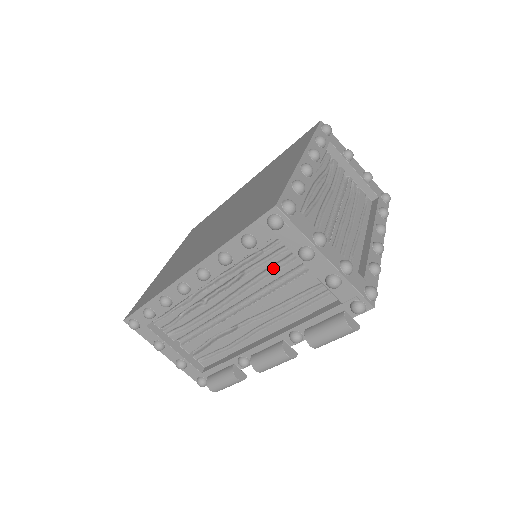
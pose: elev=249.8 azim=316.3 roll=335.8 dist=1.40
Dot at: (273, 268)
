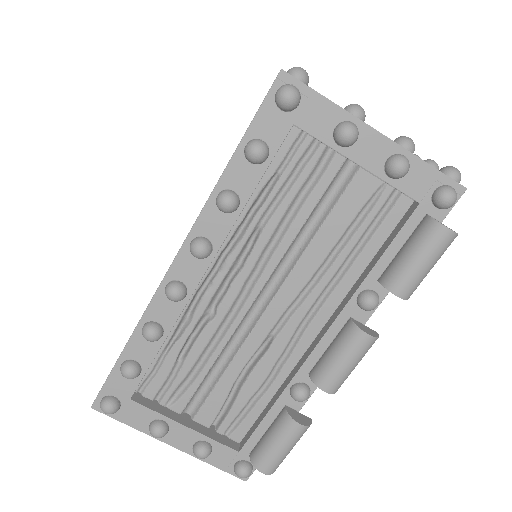
Dot at: (300, 199)
